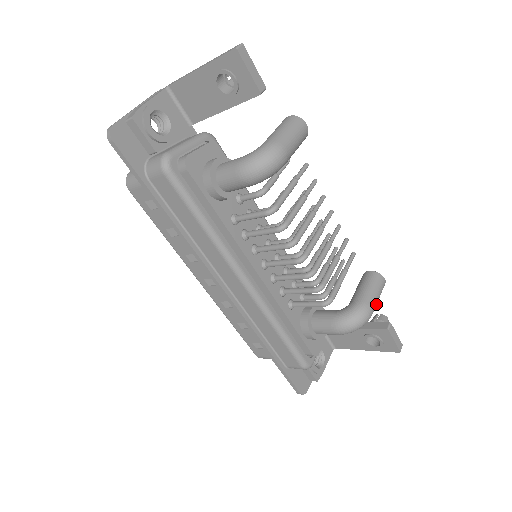
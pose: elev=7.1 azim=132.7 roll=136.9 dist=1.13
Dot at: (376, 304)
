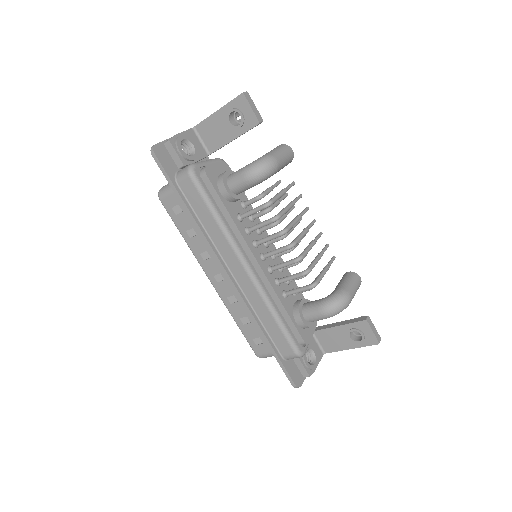
Dot at: (354, 294)
